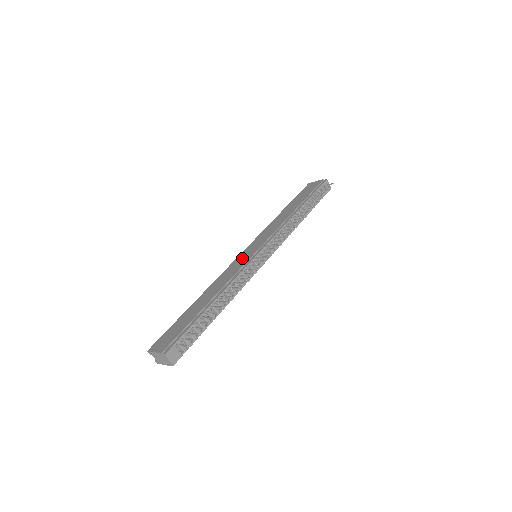
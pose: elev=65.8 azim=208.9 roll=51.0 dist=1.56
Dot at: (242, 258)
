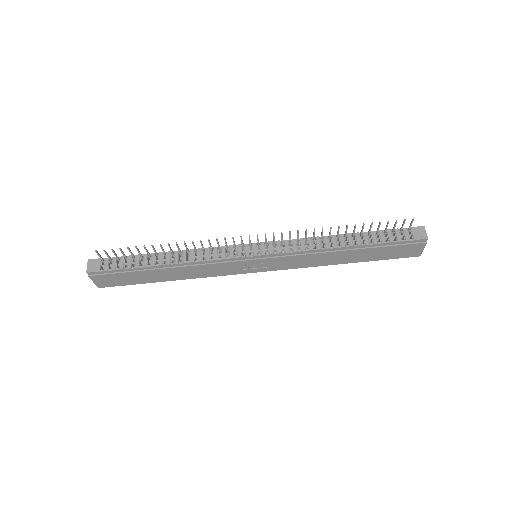
Dot at: occluded
